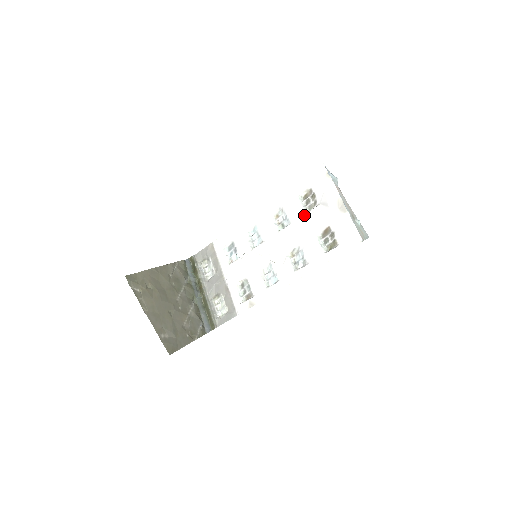
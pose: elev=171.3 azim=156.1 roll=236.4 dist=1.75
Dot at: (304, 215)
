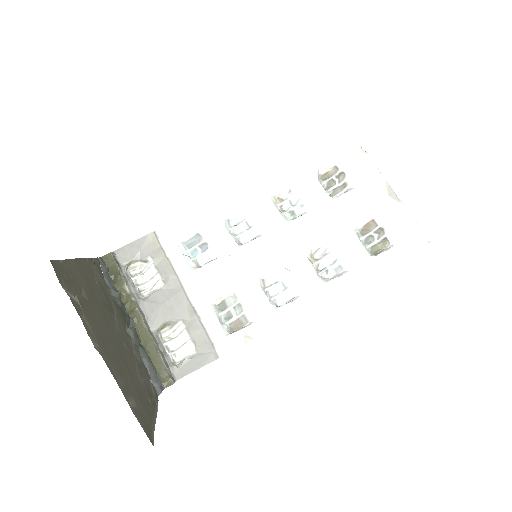
Dot at: (330, 201)
